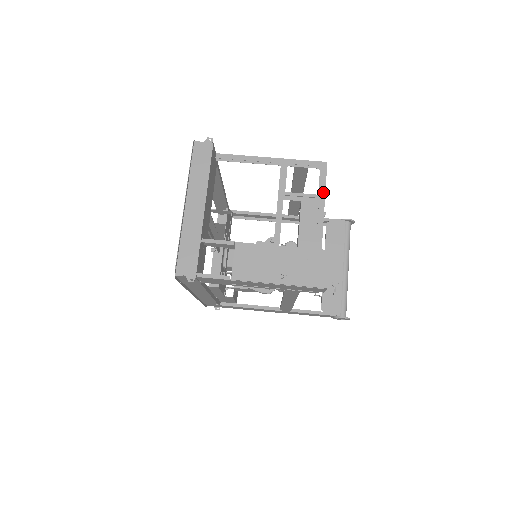
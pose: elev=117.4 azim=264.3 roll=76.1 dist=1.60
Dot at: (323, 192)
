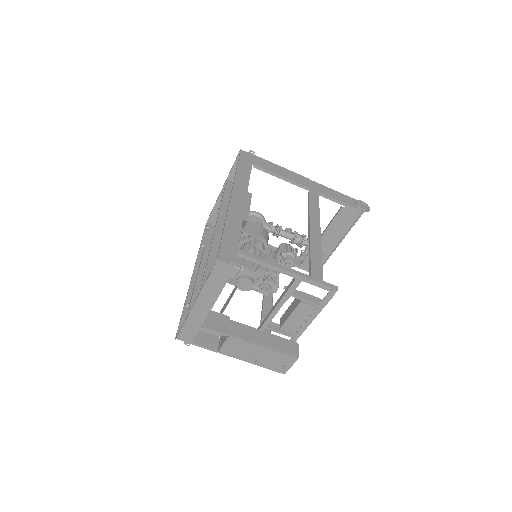
Dot at: (321, 309)
